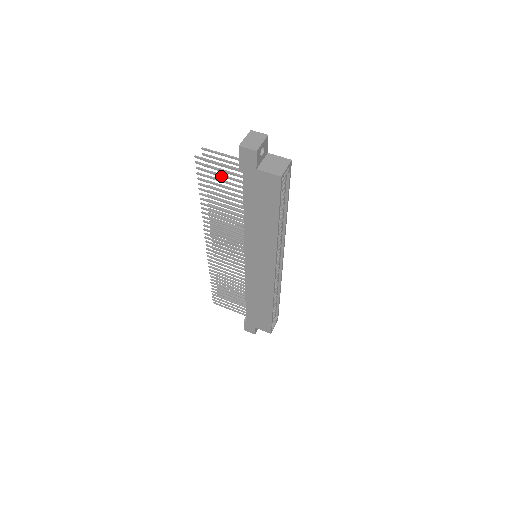
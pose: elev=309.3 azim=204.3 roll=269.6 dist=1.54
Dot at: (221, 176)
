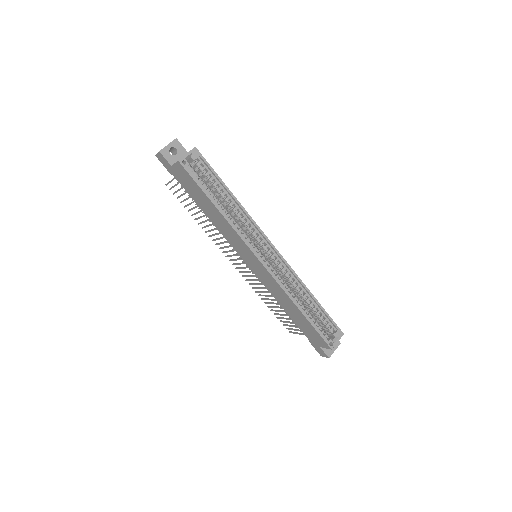
Dot at: occluded
